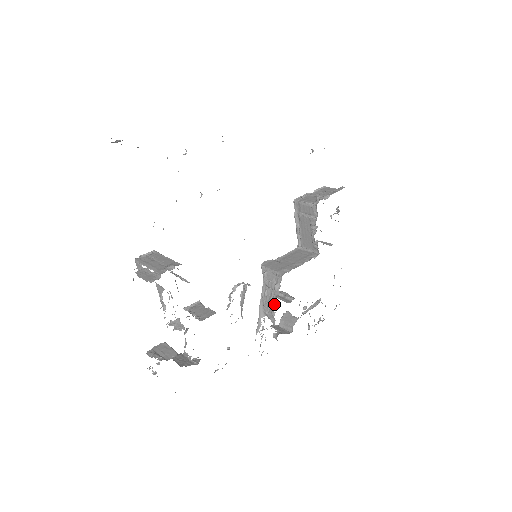
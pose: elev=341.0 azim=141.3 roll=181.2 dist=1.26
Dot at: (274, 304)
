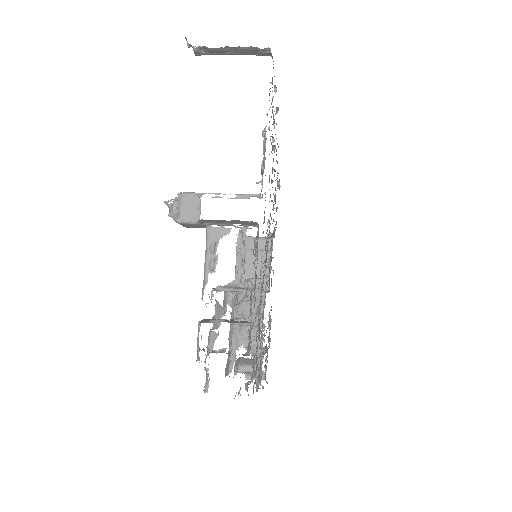
Dot at: occluded
